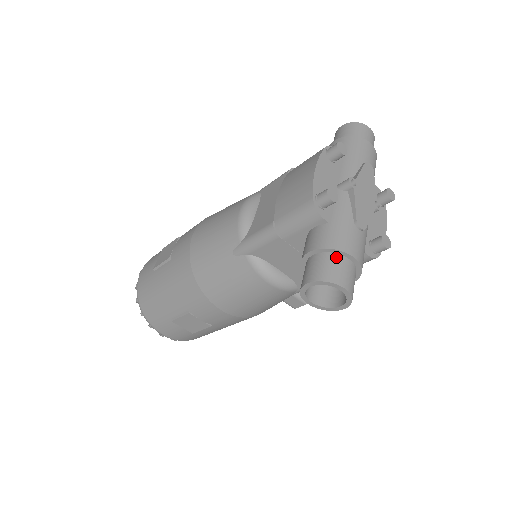
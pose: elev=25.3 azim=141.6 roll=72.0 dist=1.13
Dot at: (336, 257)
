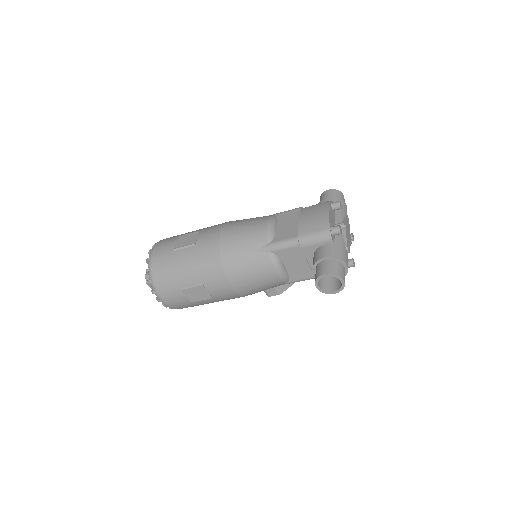
Dot at: (339, 263)
